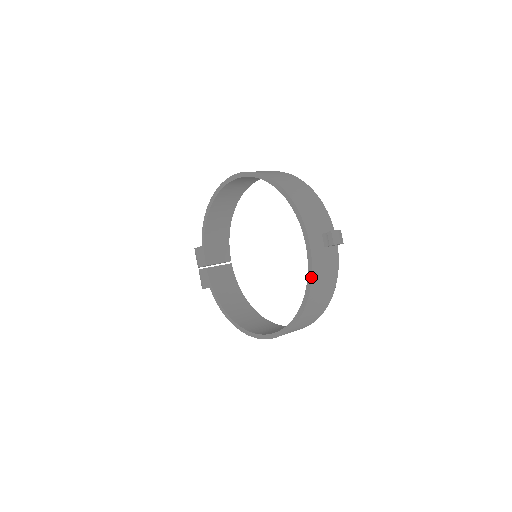
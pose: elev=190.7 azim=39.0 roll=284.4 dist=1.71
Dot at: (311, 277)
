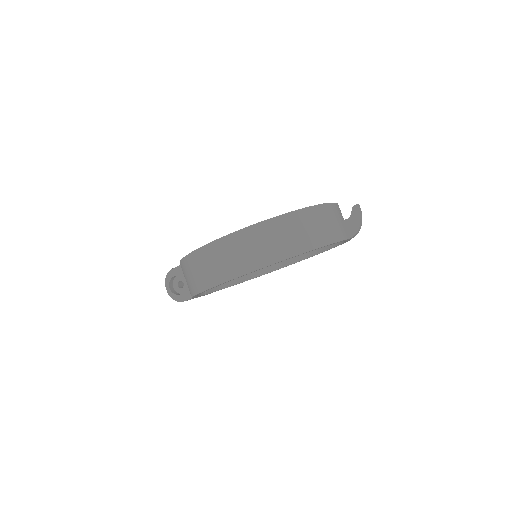
Dot at: (324, 203)
